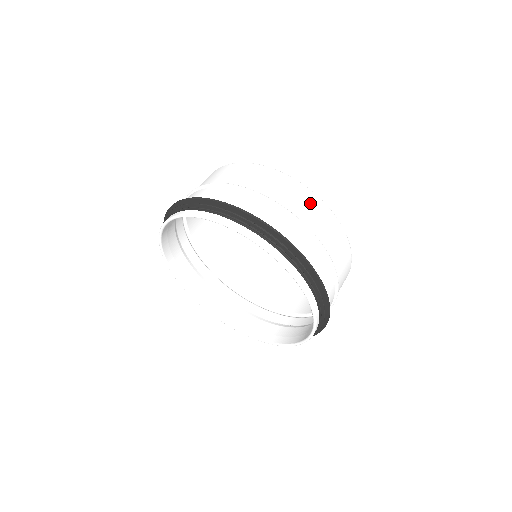
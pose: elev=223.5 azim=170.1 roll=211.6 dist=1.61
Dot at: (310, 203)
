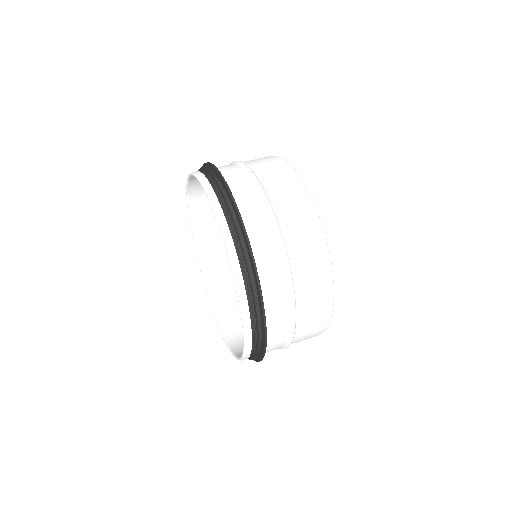
Dot at: (318, 274)
